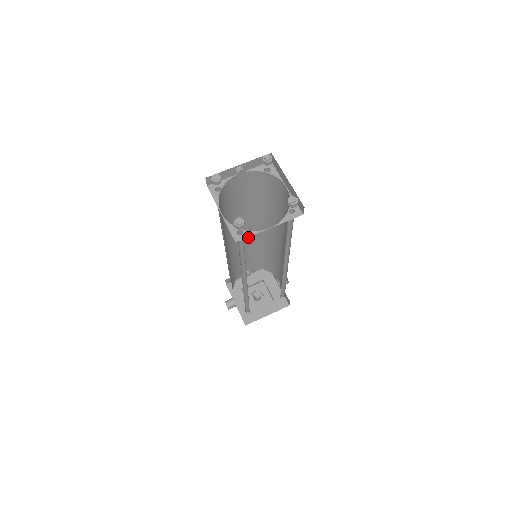
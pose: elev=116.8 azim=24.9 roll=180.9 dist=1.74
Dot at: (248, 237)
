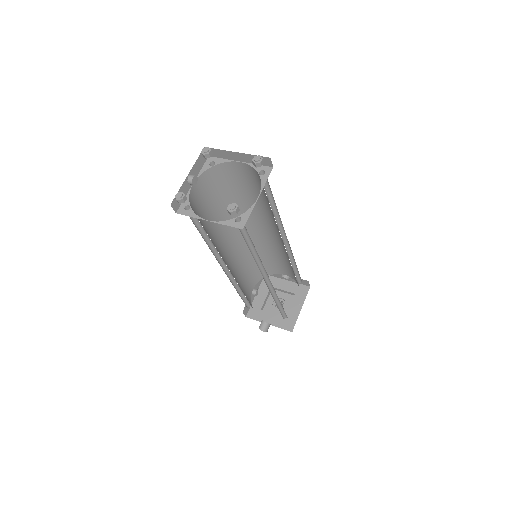
Dot at: (234, 251)
